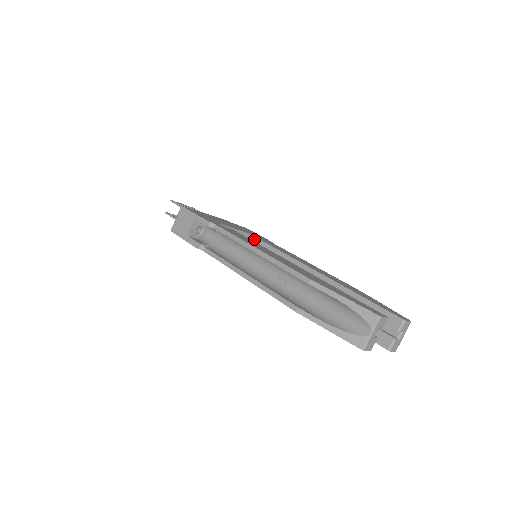
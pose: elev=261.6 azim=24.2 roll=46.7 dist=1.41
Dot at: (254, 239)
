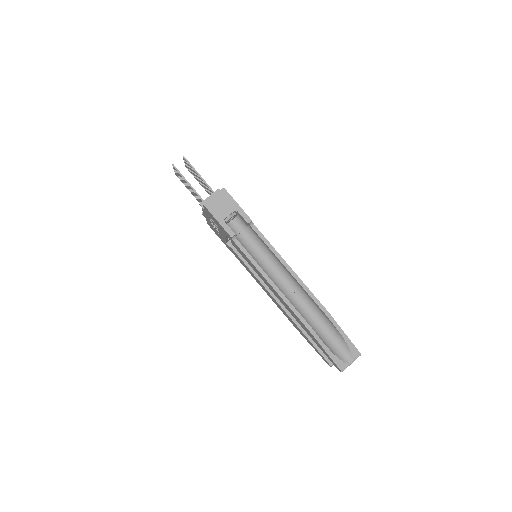
Dot at: occluded
